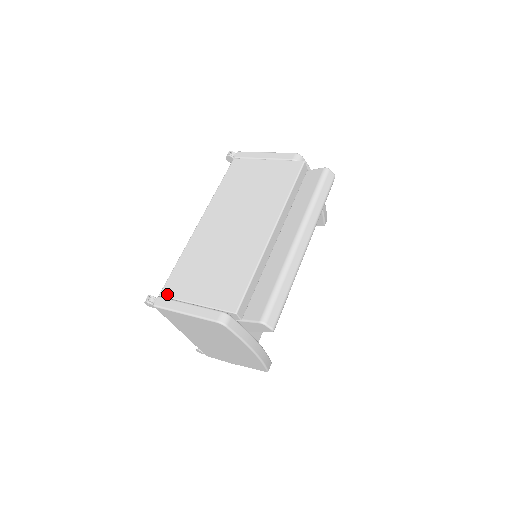
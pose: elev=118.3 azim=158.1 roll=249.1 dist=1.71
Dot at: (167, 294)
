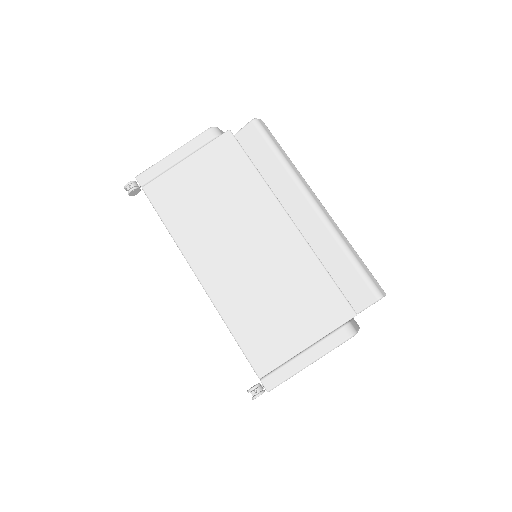
Dot at: (267, 369)
